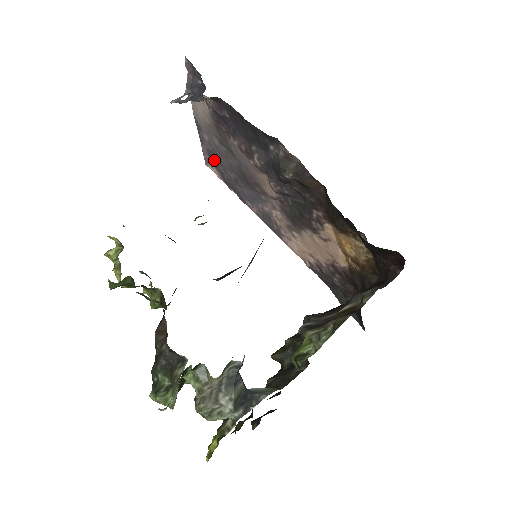
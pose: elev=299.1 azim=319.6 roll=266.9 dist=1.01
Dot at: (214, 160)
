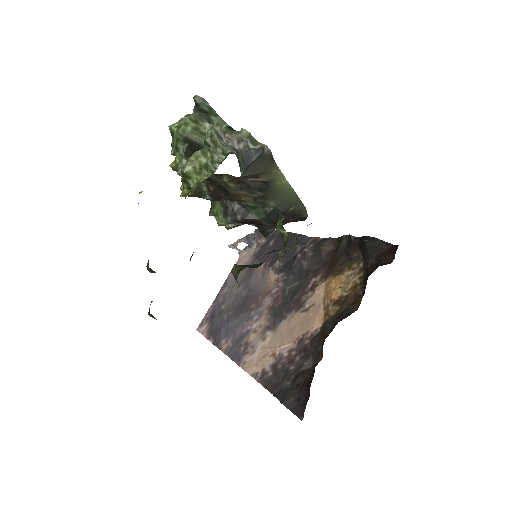
Dot at: (214, 314)
